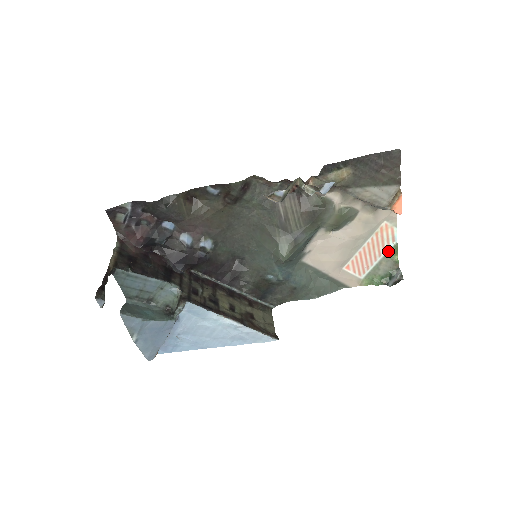
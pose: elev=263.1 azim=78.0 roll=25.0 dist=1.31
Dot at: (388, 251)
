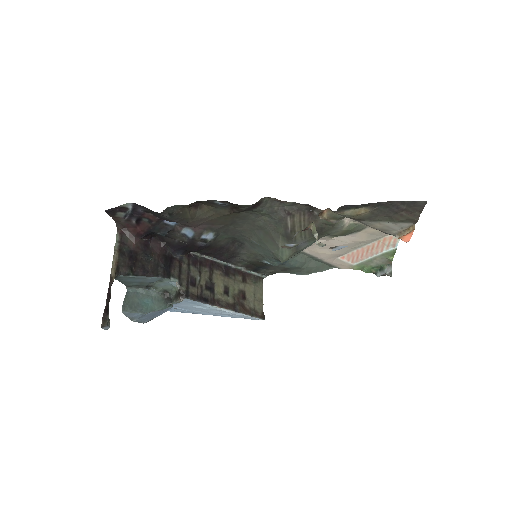
Dot at: (385, 252)
